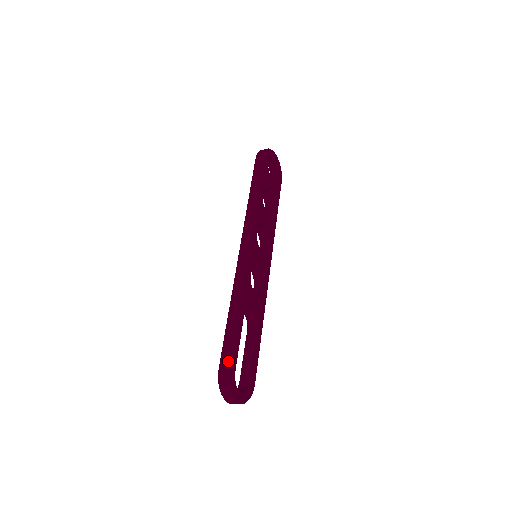
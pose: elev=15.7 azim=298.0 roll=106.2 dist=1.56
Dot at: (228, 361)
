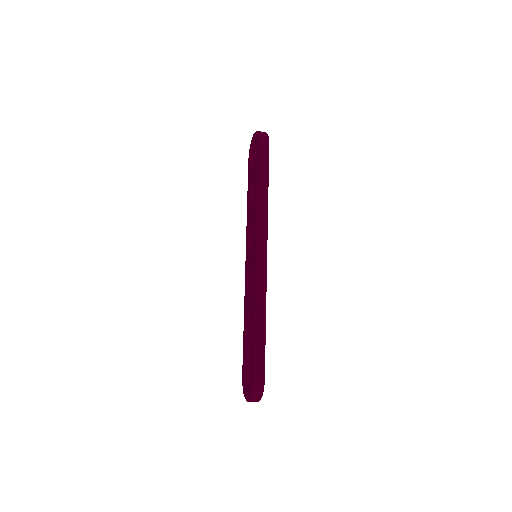
Dot at: (263, 373)
